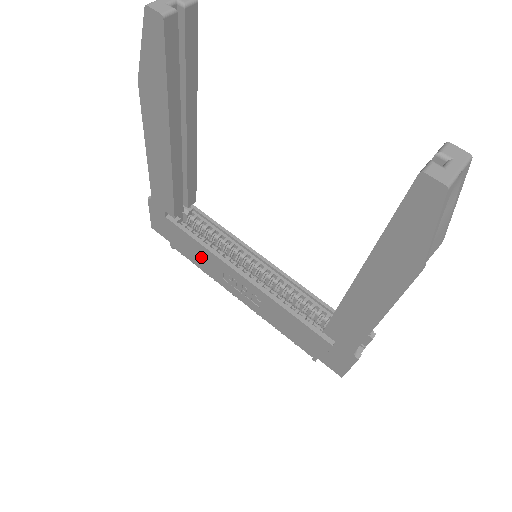
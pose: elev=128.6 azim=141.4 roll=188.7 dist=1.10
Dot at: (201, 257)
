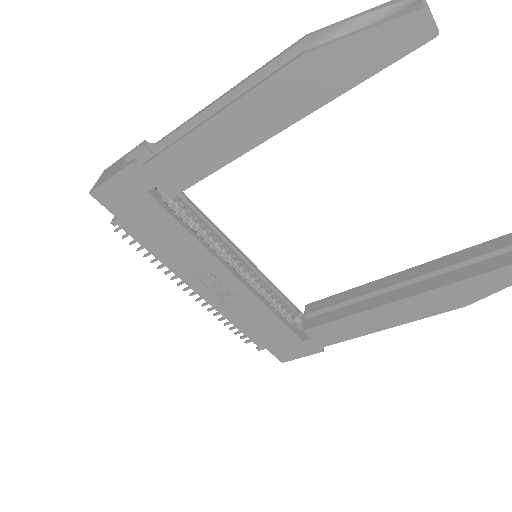
Dot at: (173, 246)
